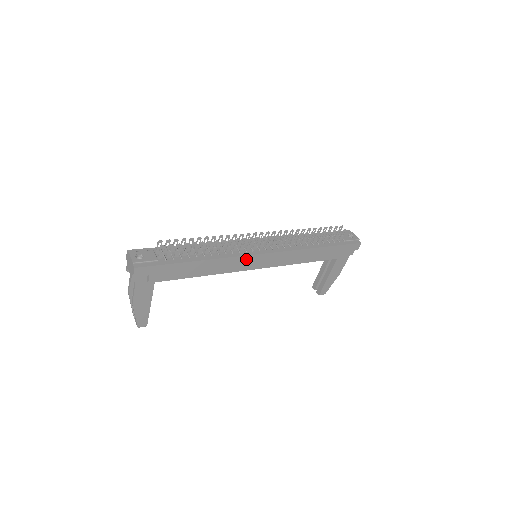
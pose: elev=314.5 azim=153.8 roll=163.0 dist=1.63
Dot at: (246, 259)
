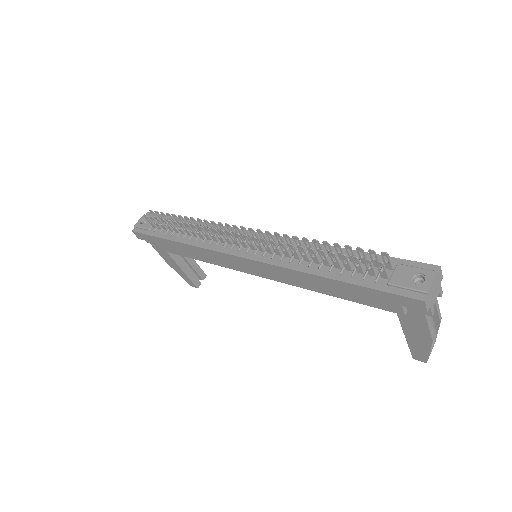
Dot at: (223, 256)
